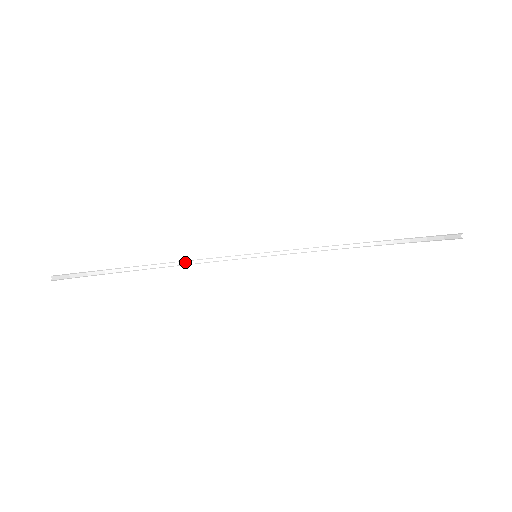
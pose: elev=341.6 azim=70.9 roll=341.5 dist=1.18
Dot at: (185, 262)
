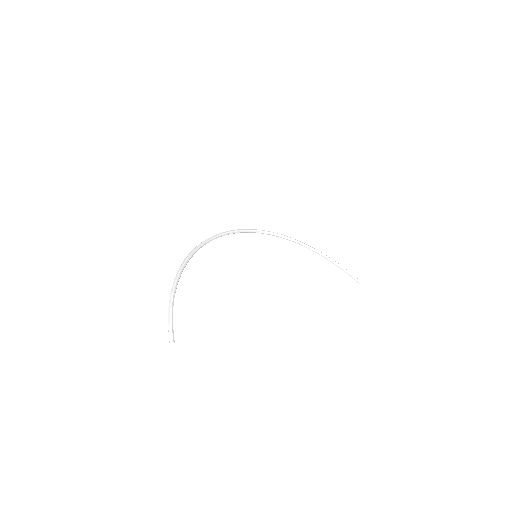
Dot at: occluded
